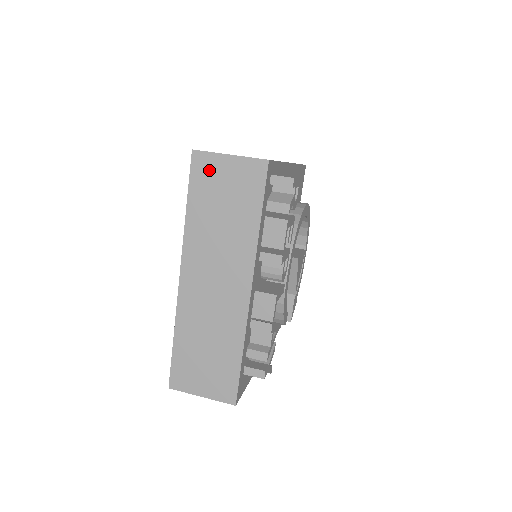
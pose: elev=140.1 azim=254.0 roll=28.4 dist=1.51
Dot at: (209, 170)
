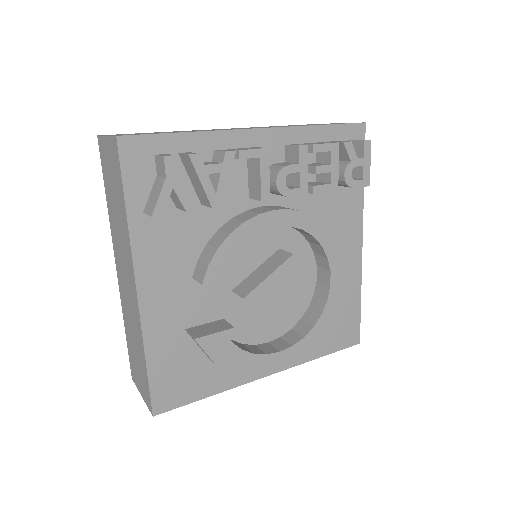
Dot at: occluded
